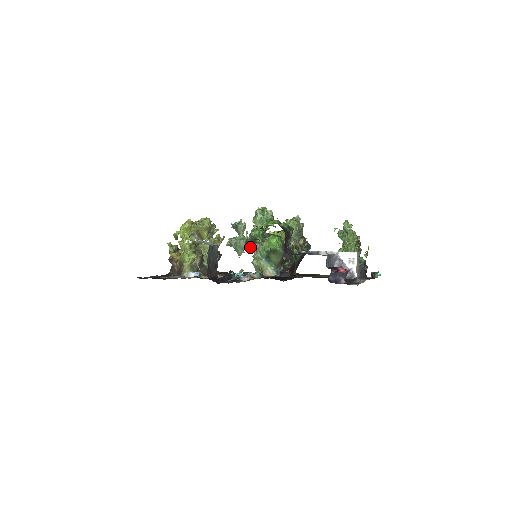
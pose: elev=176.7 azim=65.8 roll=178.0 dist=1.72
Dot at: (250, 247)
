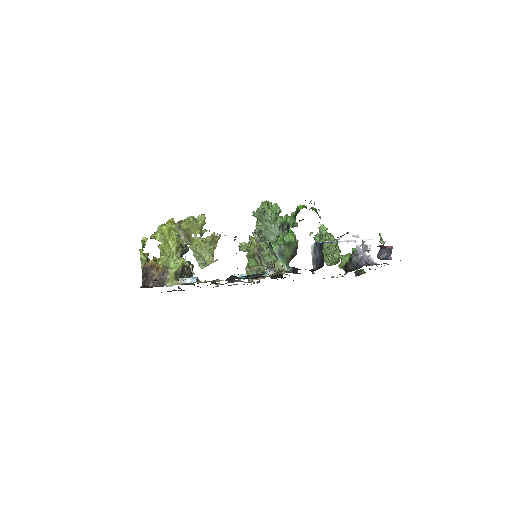
Dot at: (283, 233)
